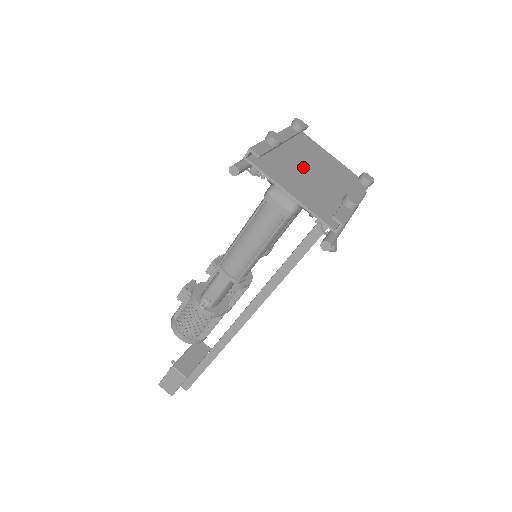
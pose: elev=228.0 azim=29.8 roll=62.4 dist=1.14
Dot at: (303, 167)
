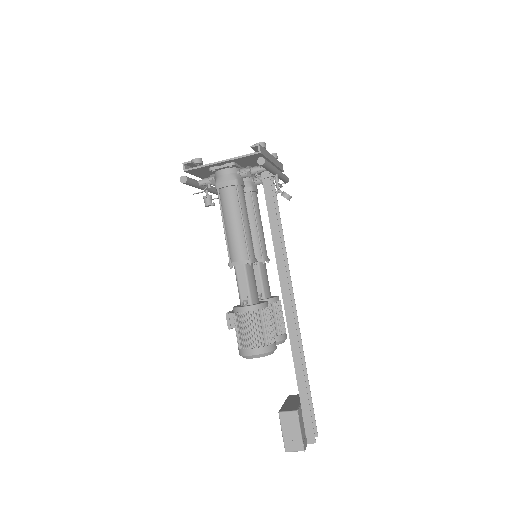
Dot at: occluded
